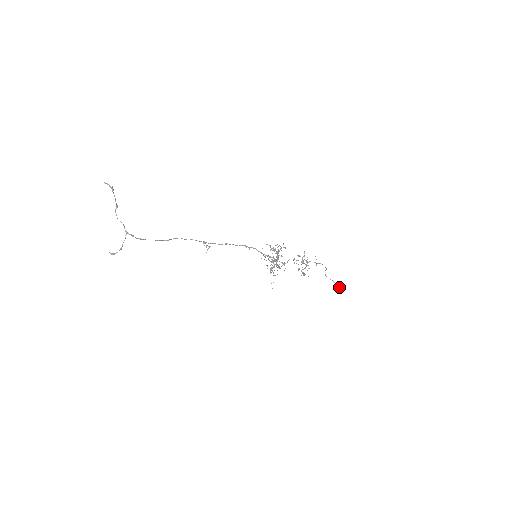
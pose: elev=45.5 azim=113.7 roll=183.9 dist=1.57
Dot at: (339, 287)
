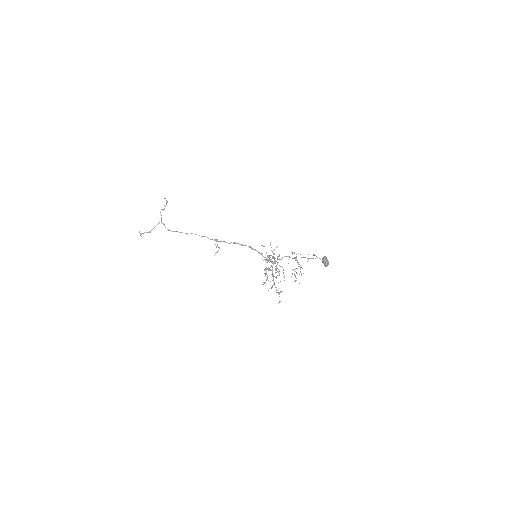
Dot at: (324, 259)
